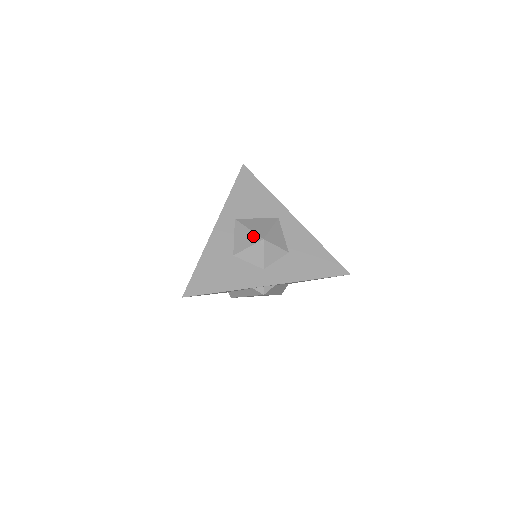
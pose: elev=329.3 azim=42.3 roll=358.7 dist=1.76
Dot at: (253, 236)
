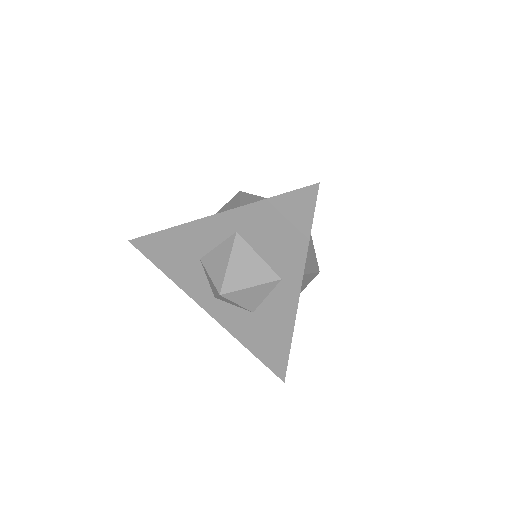
Dot at: (221, 276)
